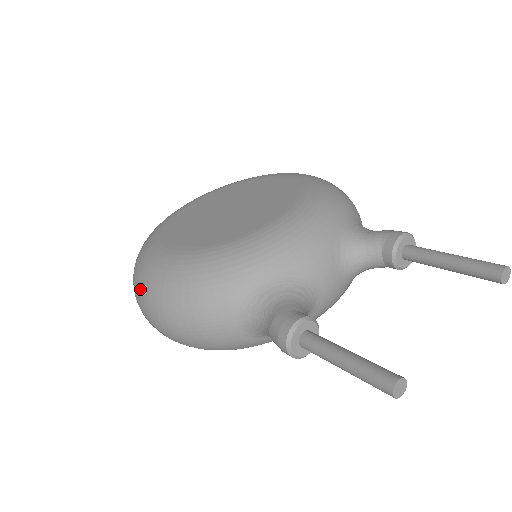
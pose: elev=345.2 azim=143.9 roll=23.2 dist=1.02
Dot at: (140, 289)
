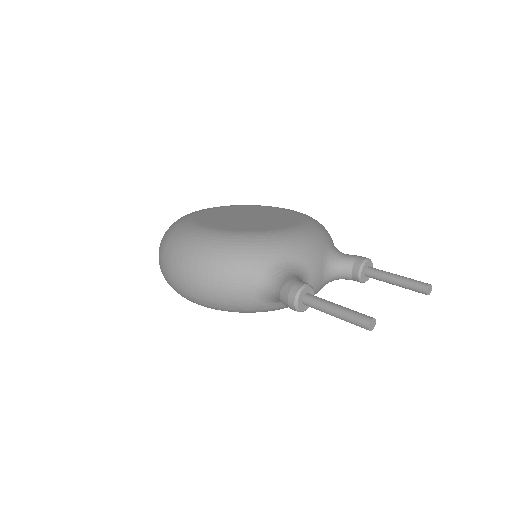
Dot at: (176, 250)
